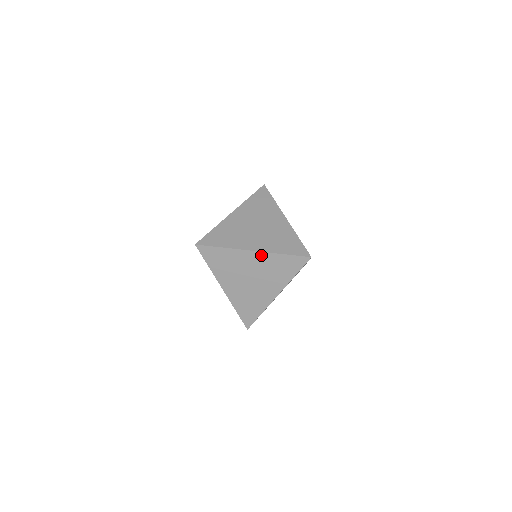
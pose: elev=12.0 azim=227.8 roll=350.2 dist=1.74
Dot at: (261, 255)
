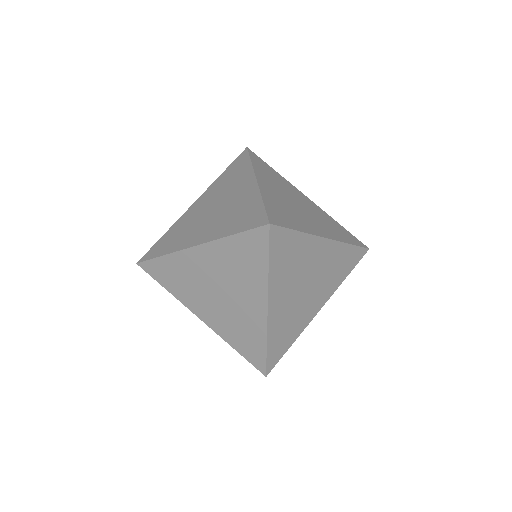
Dot at: occluded
